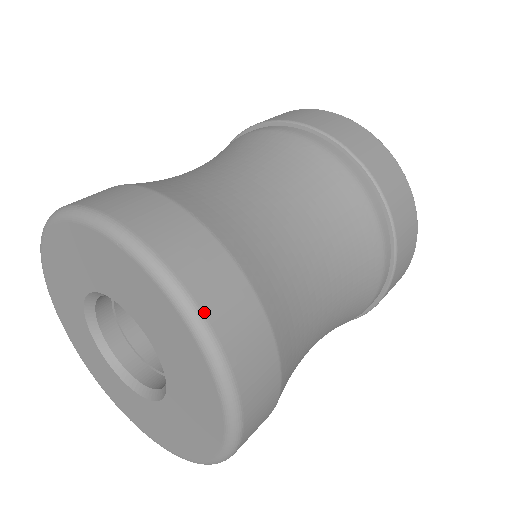
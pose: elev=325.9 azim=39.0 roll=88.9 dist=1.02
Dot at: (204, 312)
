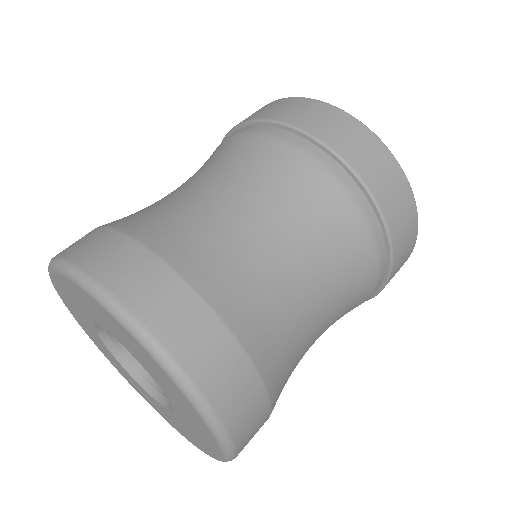
Dot at: (115, 295)
